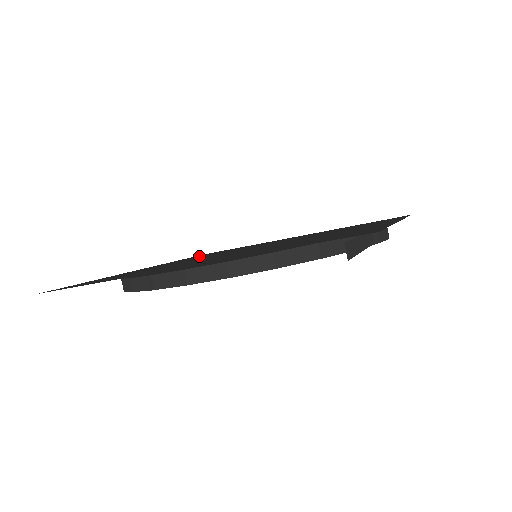
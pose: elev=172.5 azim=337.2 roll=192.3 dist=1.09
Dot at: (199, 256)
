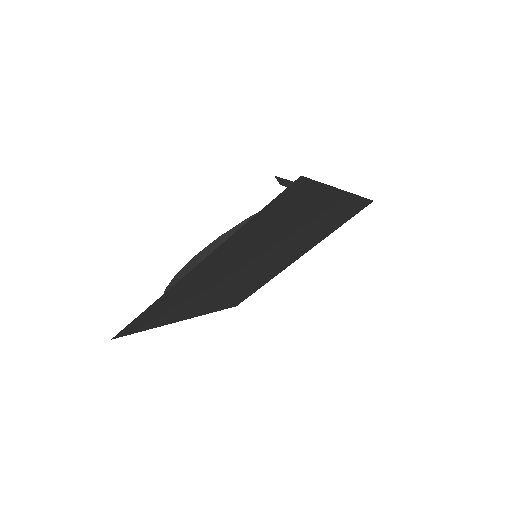
Dot at: occluded
